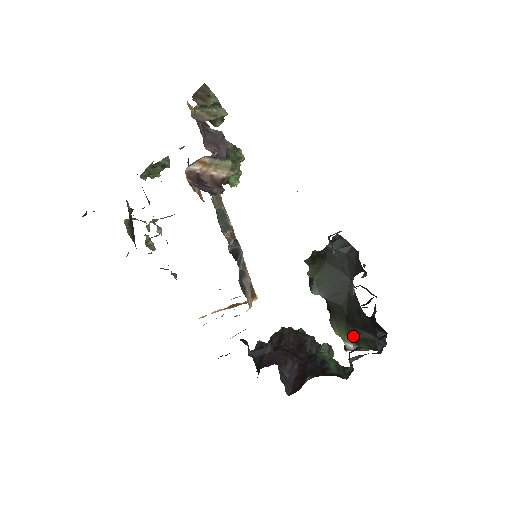
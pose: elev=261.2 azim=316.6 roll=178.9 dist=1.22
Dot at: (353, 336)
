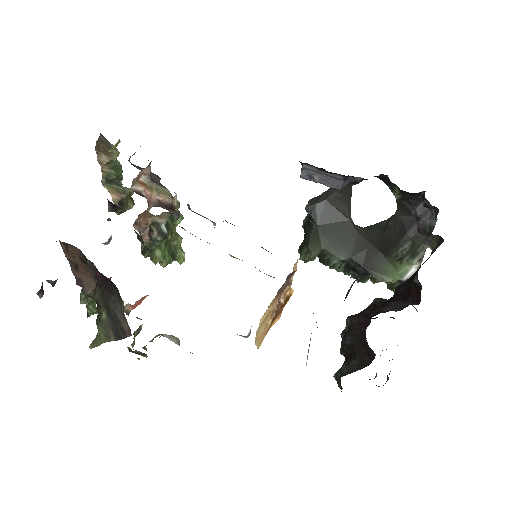
Dot at: (404, 255)
